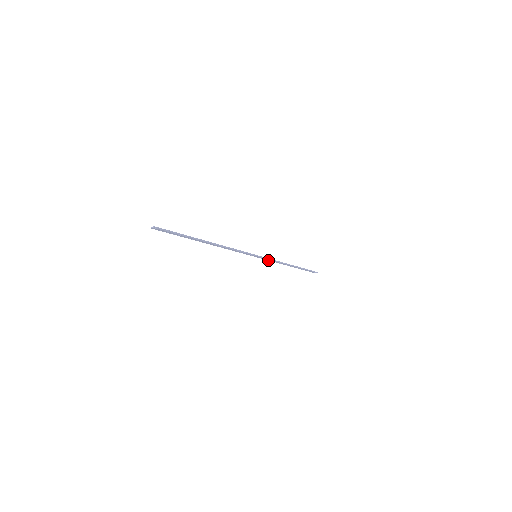
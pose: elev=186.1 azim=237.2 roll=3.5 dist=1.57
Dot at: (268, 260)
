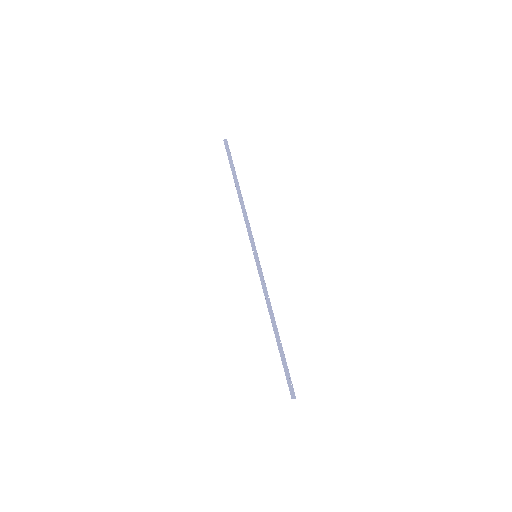
Dot at: (261, 281)
